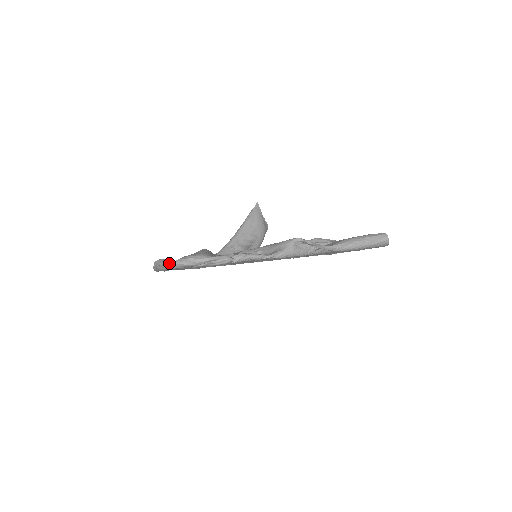
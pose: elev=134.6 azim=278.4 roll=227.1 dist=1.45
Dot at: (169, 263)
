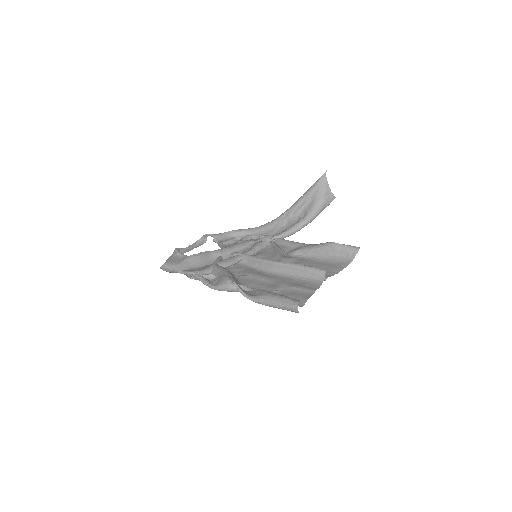
Dot at: occluded
